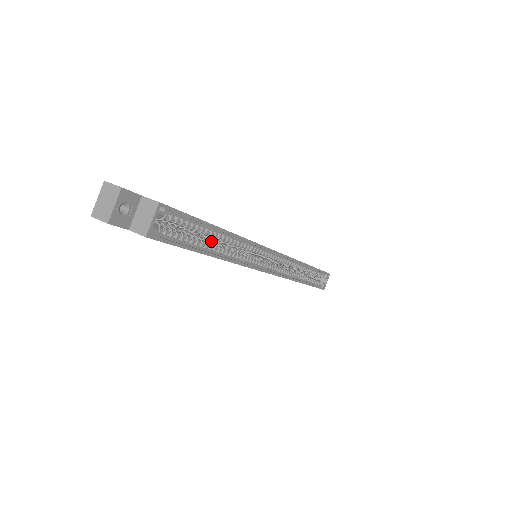
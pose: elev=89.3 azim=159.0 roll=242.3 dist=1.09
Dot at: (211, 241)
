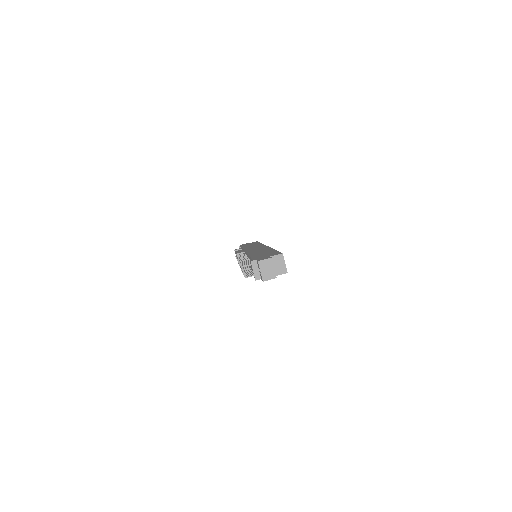
Dot at: occluded
